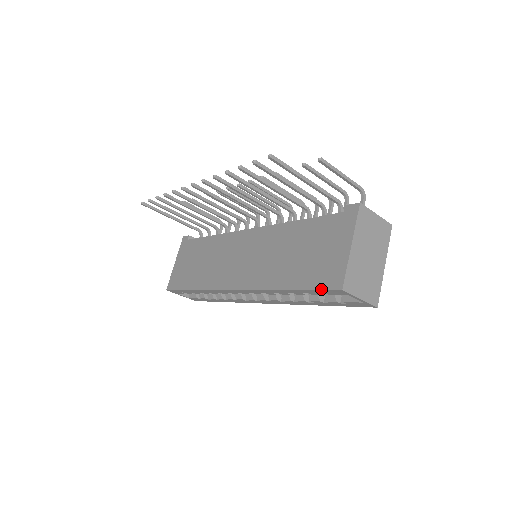
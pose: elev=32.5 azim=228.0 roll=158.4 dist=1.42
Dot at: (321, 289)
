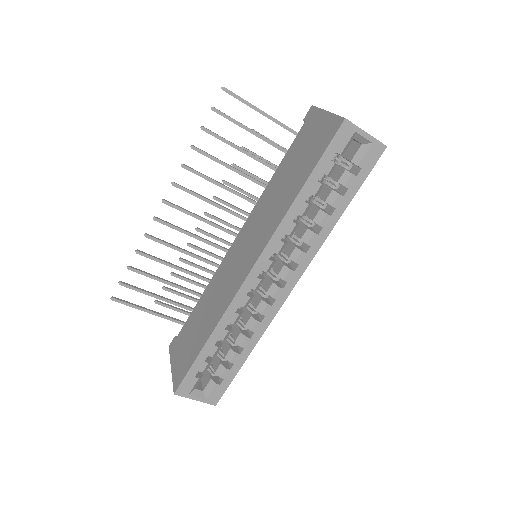
Dot at: (329, 143)
